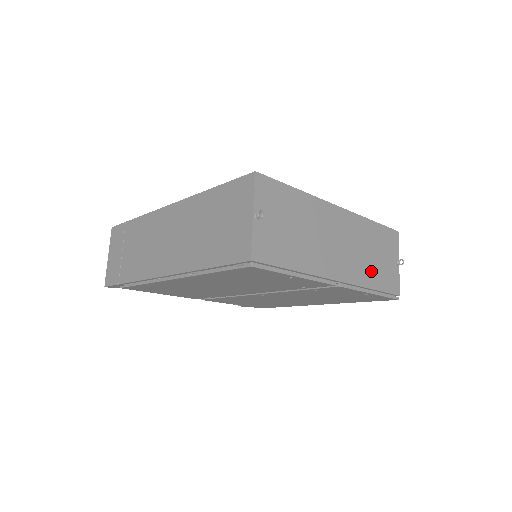
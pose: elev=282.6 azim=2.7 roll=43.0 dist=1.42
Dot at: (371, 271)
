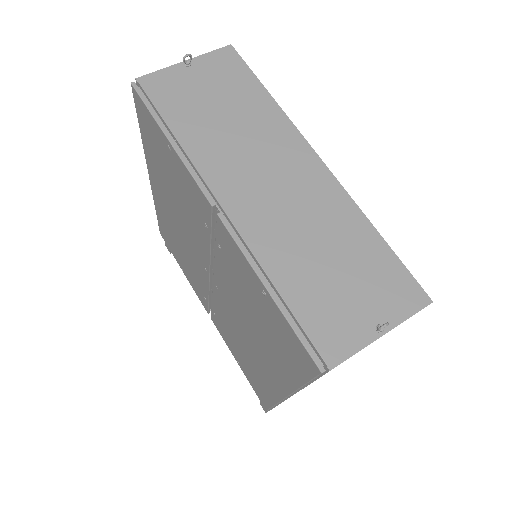
Dot at: (299, 266)
